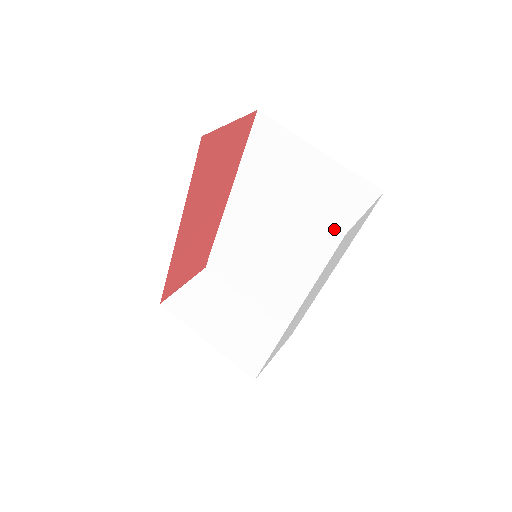
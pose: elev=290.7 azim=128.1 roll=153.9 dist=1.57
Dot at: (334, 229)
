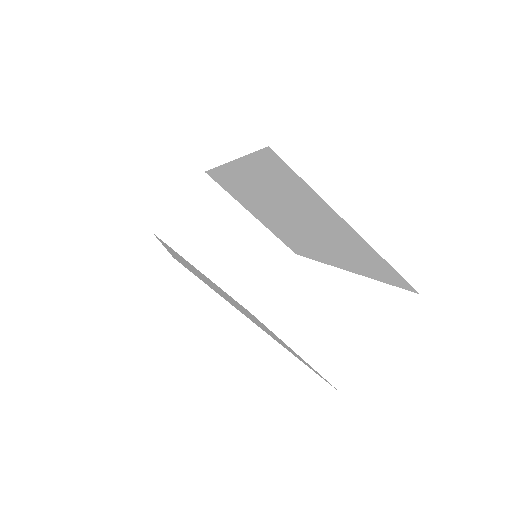
Dot at: (353, 262)
